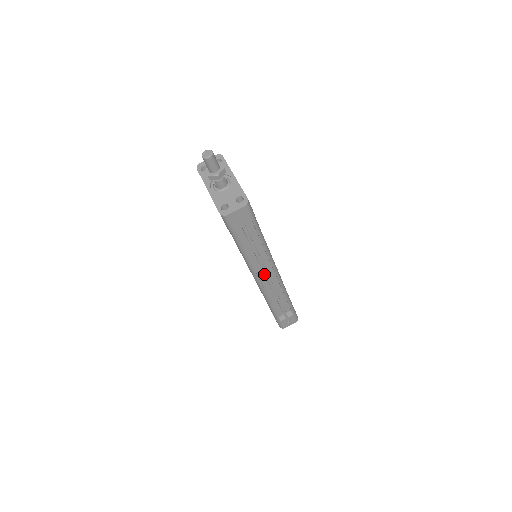
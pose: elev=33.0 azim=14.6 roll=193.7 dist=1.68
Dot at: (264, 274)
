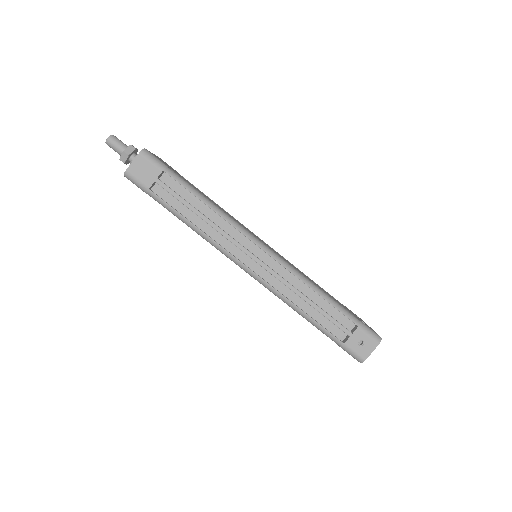
Dot at: occluded
